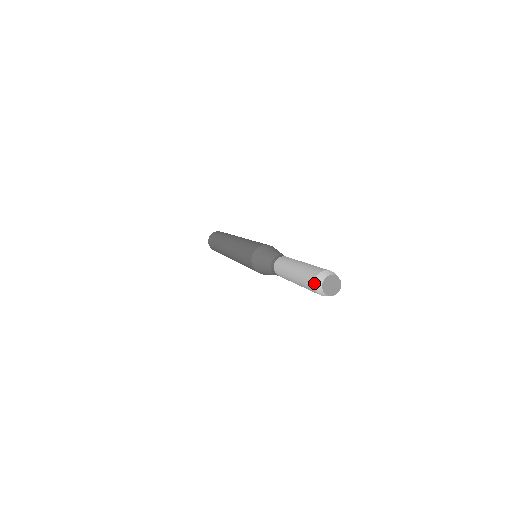
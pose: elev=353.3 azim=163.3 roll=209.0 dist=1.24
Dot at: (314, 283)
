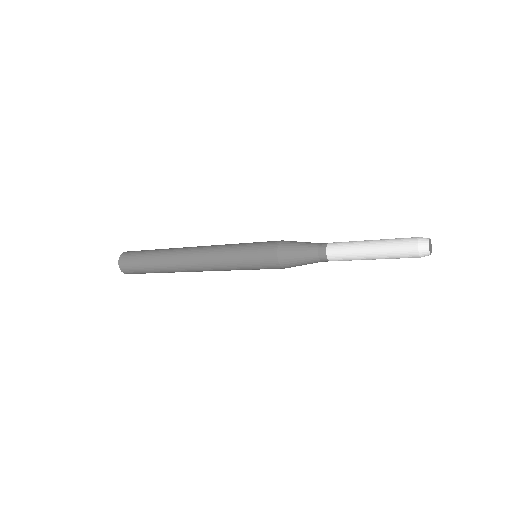
Dot at: (419, 253)
